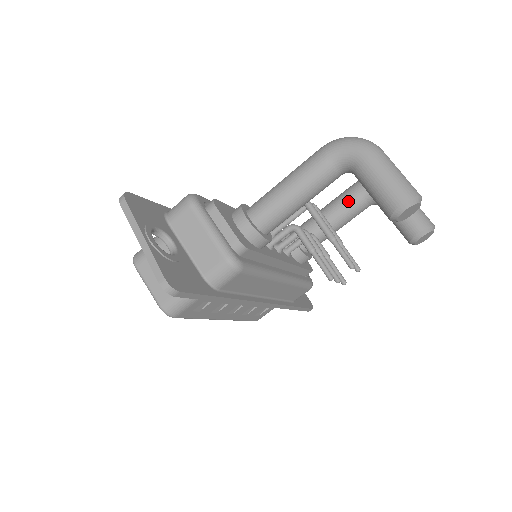
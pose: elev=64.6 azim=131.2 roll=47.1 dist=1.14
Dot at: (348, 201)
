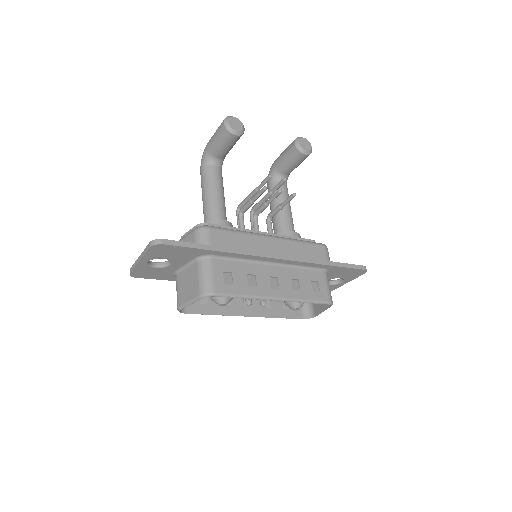
Dot at: occluded
